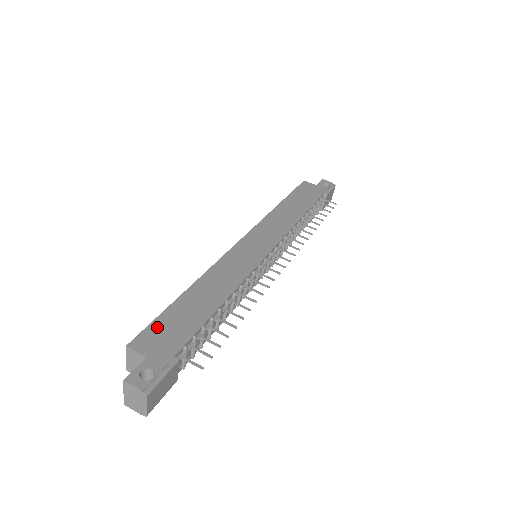
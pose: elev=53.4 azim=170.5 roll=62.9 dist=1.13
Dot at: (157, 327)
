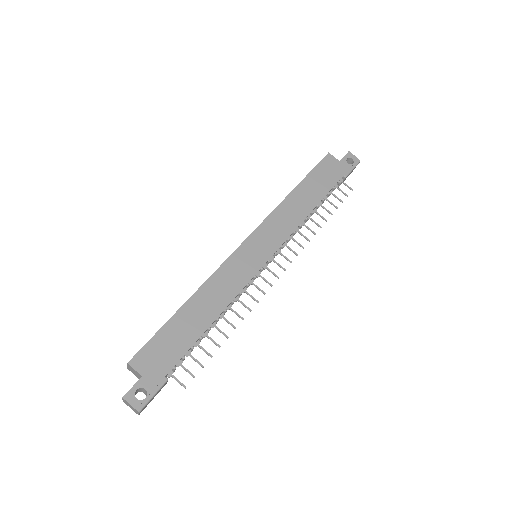
Dot at: (154, 345)
